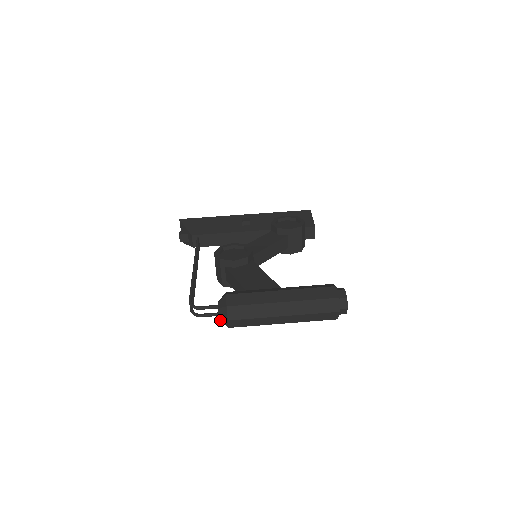
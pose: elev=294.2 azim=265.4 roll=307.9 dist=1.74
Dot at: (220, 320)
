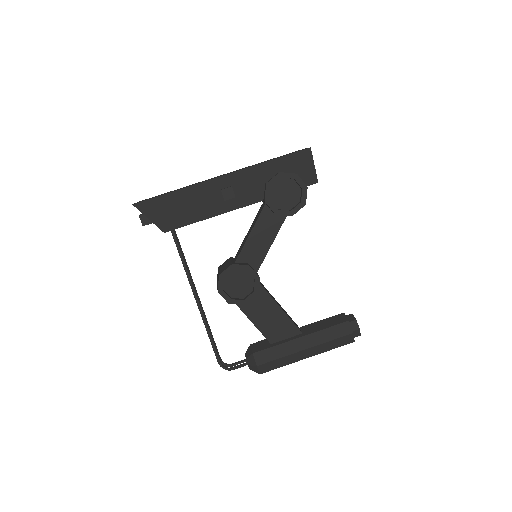
Dot at: occluded
